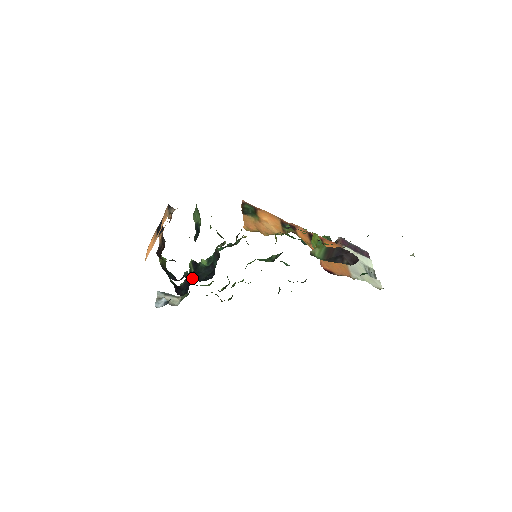
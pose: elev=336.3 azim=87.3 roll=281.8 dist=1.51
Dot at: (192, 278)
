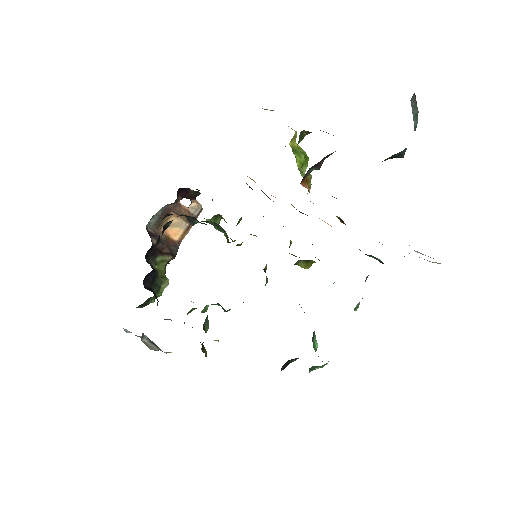
Dot at: occluded
